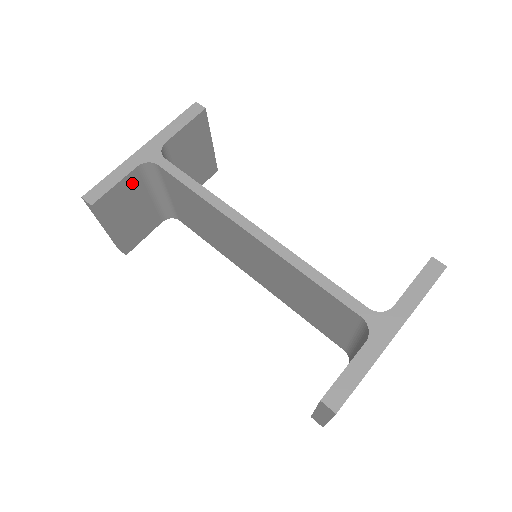
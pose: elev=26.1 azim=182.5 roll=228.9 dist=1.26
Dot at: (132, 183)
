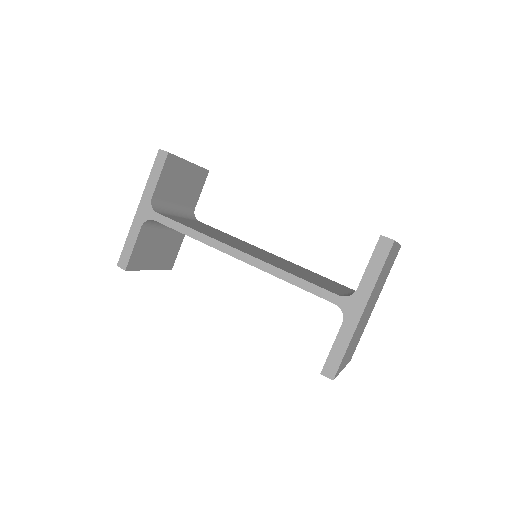
Dot at: (145, 237)
